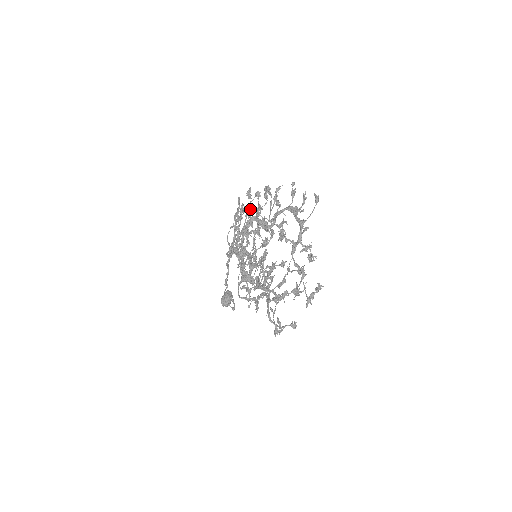
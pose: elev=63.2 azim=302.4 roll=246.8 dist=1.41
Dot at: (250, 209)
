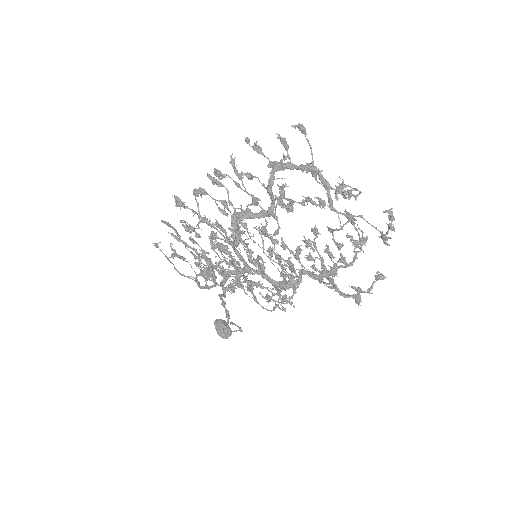
Dot at: occluded
